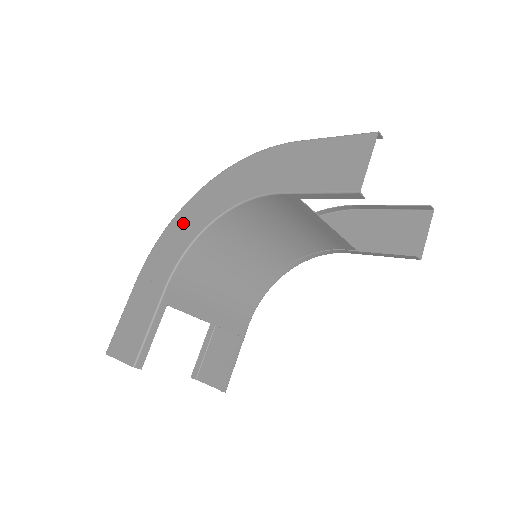
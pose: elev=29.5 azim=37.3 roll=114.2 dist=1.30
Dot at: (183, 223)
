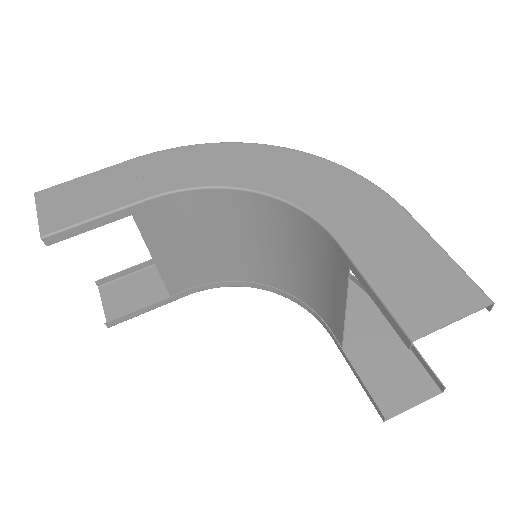
Dot at: (227, 158)
